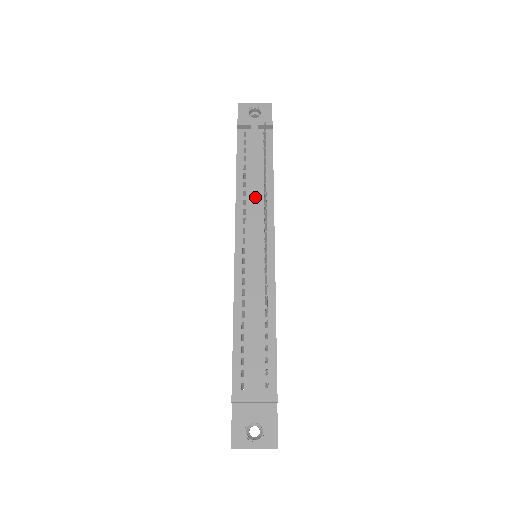
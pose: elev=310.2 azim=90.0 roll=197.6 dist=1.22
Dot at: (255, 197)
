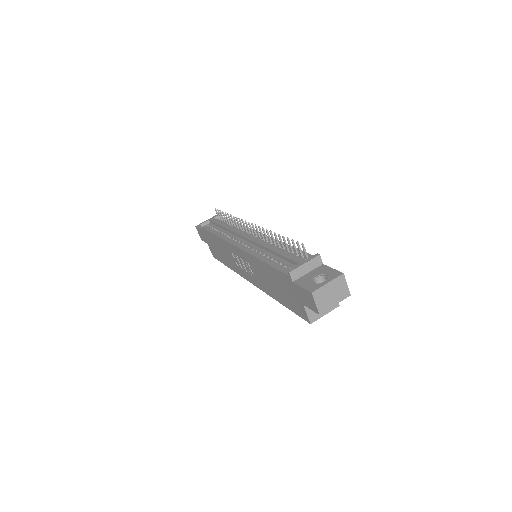
Dot at: (232, 229)
